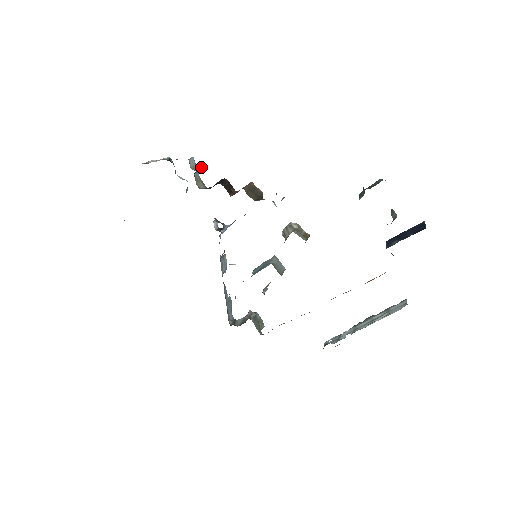
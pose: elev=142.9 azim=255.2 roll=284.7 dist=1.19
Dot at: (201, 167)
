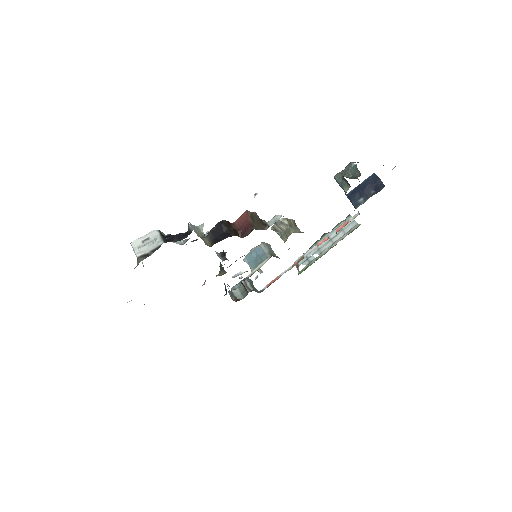
Dot at: (202, 227)
